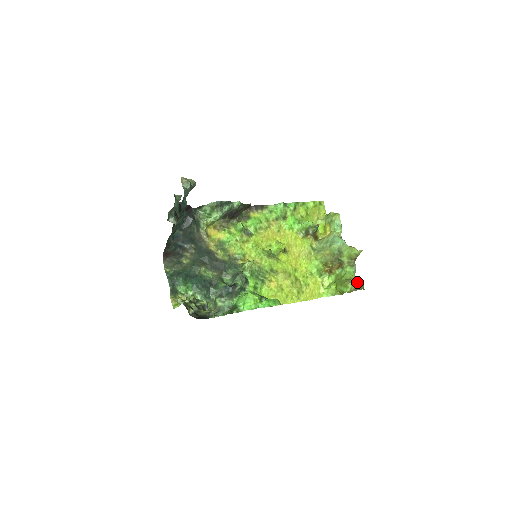
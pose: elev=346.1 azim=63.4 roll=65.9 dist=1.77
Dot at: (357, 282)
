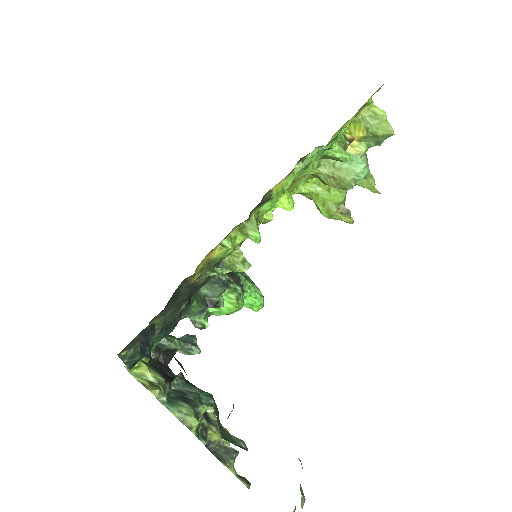
Dot at: (347, 222)
